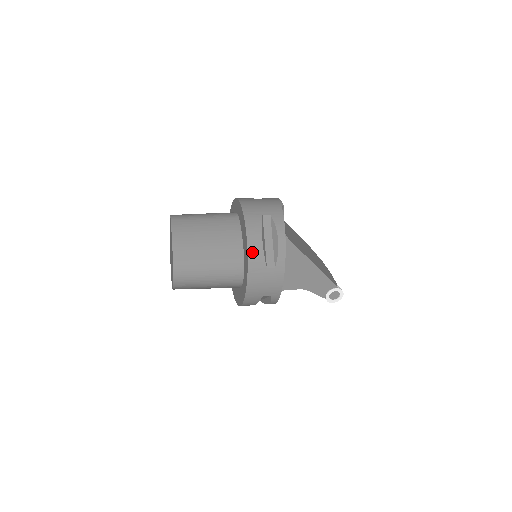
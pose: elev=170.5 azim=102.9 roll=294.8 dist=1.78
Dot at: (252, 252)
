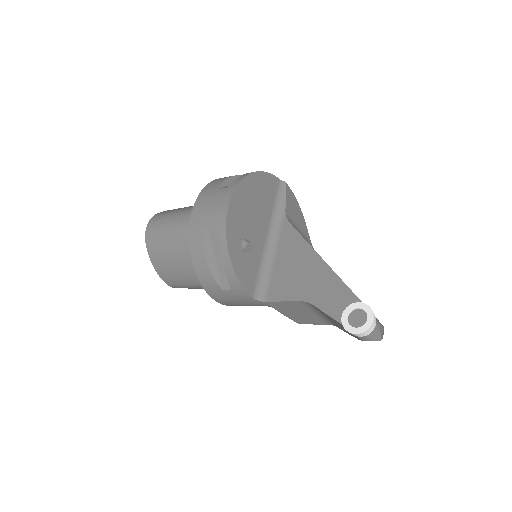
Dot at: (214, 182)
